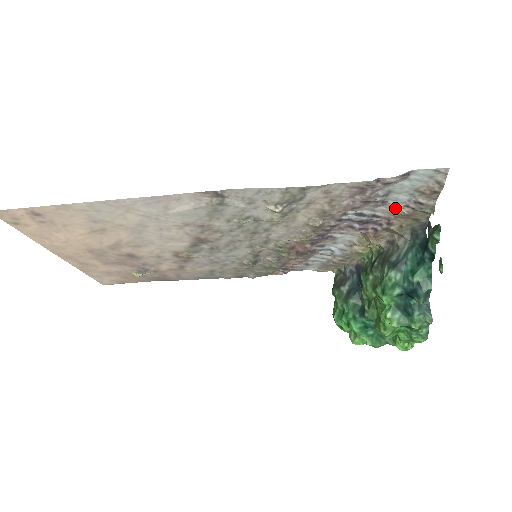
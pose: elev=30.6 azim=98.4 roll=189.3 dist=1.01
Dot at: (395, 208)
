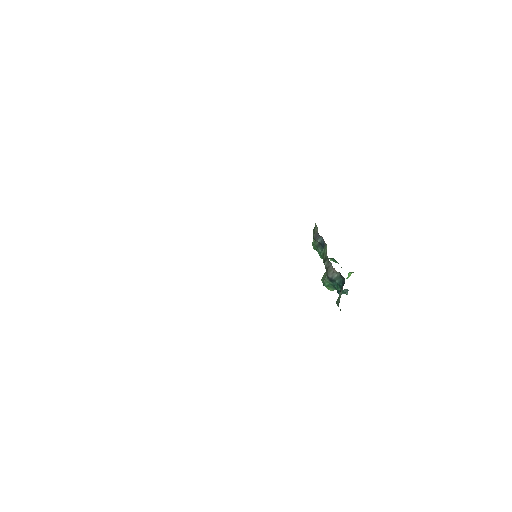
Dot at: occluded
